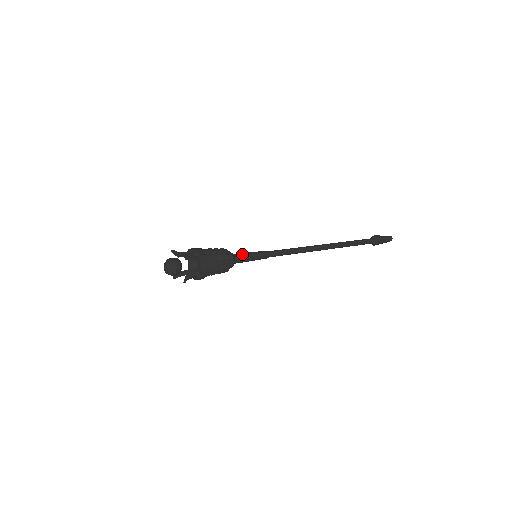
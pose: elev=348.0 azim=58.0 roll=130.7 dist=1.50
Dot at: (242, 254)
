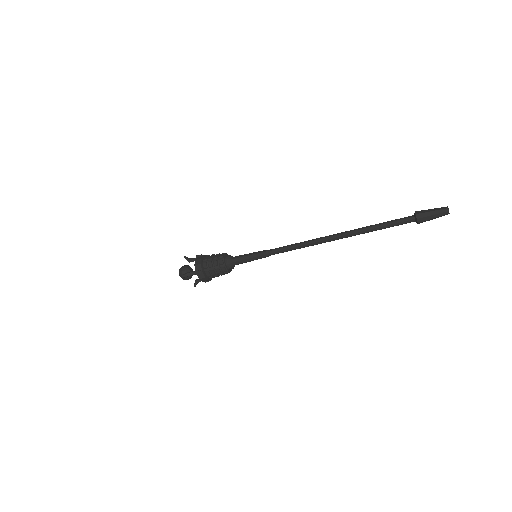
Dot at: (241, 255)
